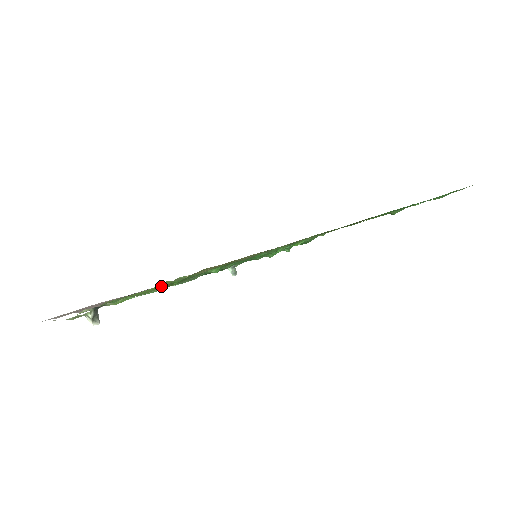
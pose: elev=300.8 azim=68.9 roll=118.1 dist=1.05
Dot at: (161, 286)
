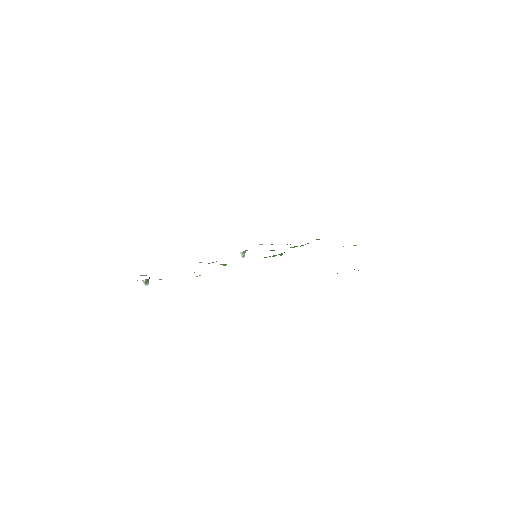
Dot at: occluded
